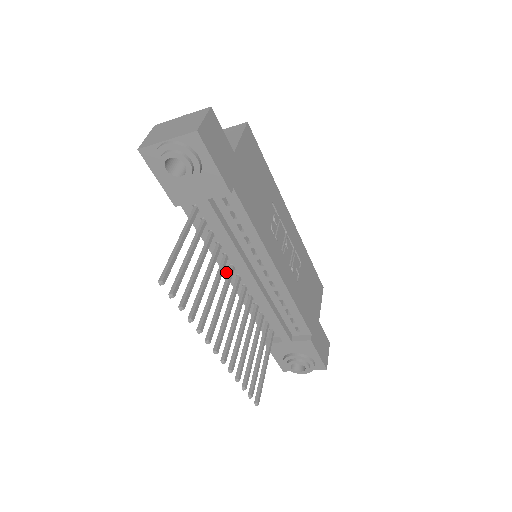
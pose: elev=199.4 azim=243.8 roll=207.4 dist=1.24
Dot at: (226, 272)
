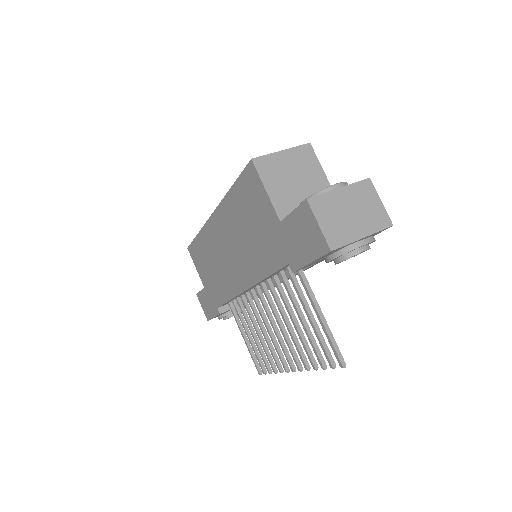
Dot at: occluded
